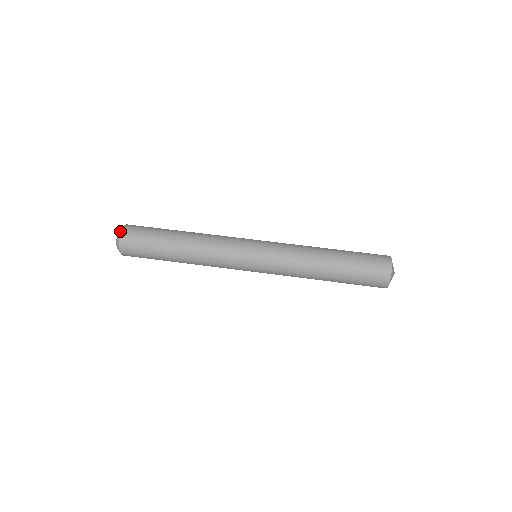
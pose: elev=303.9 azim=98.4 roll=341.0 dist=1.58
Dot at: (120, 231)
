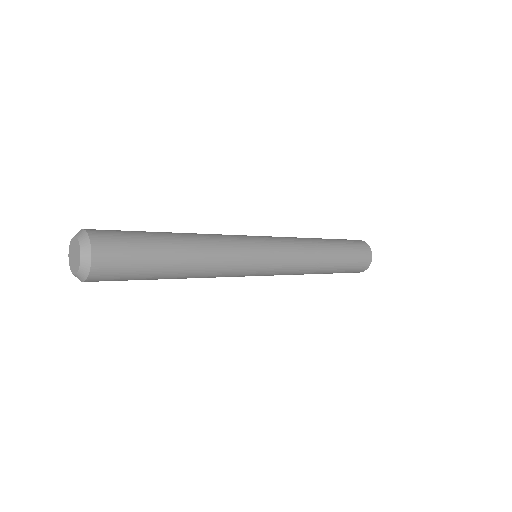
Dot at: (87, 238)
